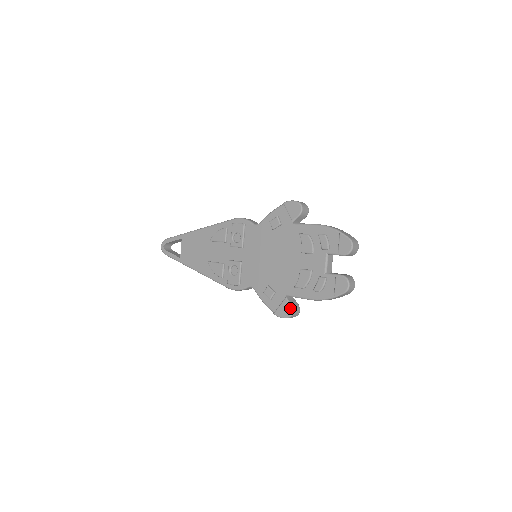
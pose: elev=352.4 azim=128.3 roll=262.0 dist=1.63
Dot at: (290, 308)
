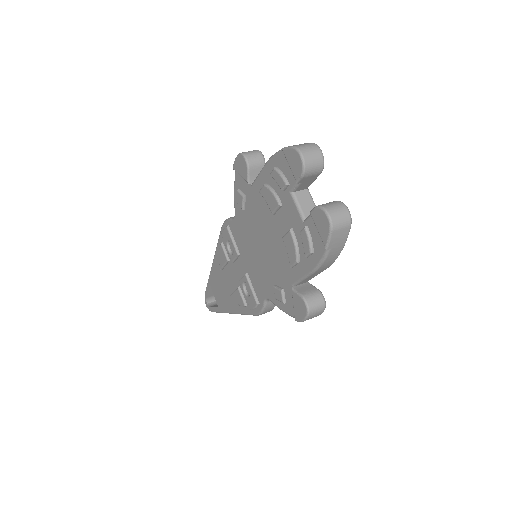
Dot at: (301, 301)
